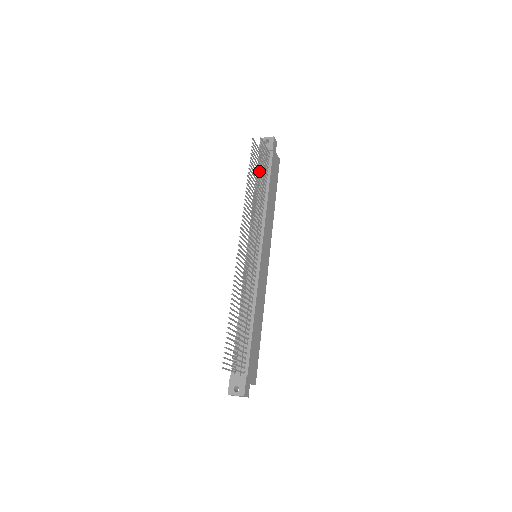
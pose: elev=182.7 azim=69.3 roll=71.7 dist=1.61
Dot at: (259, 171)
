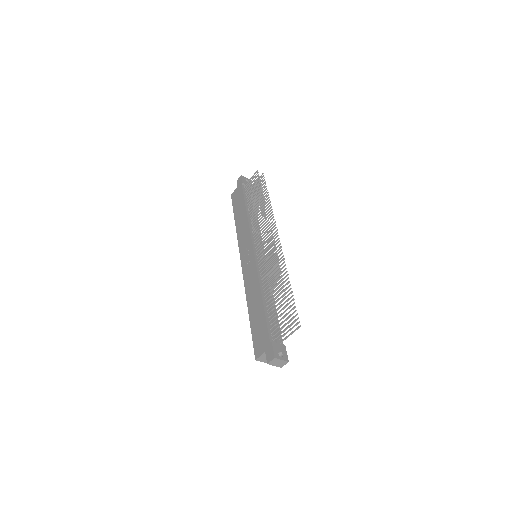
Dot at: (264, 194)
